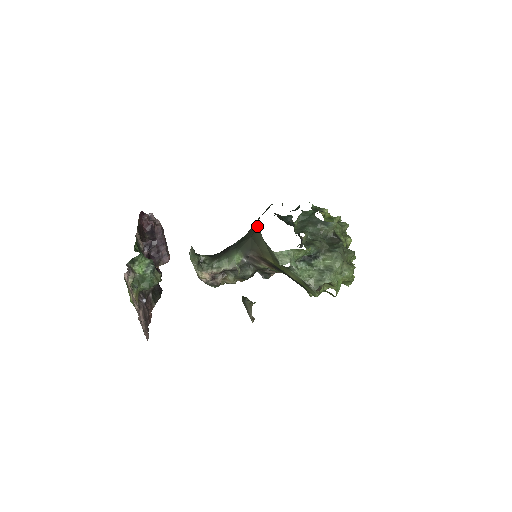
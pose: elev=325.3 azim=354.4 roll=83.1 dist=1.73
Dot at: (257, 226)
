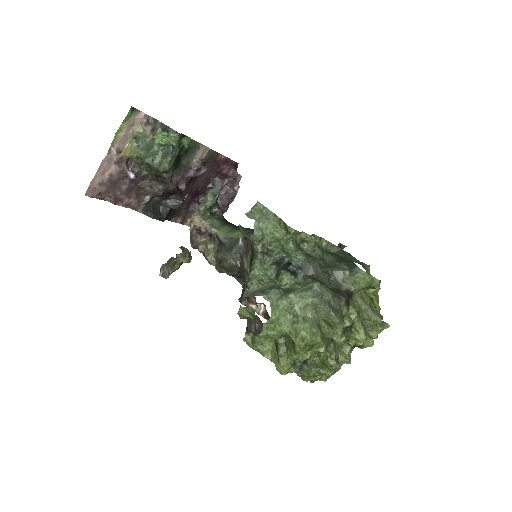
Dot at: occluded
